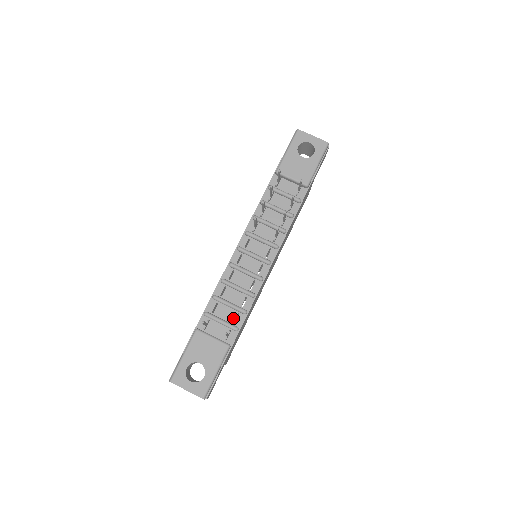
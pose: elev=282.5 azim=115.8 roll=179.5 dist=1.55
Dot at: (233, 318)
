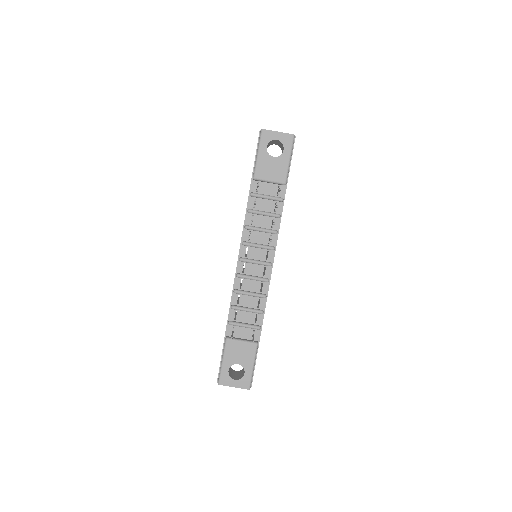
Dot at: (253, 319)
